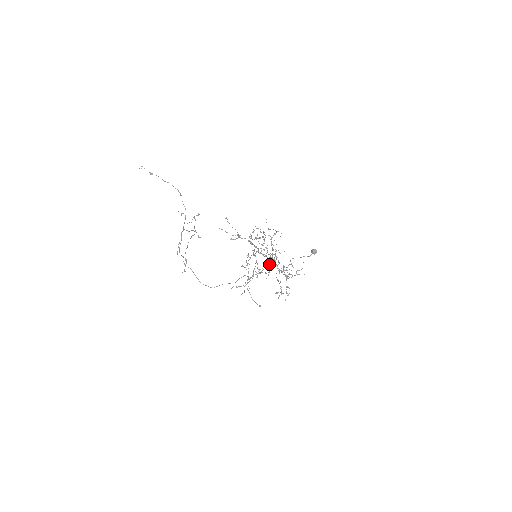
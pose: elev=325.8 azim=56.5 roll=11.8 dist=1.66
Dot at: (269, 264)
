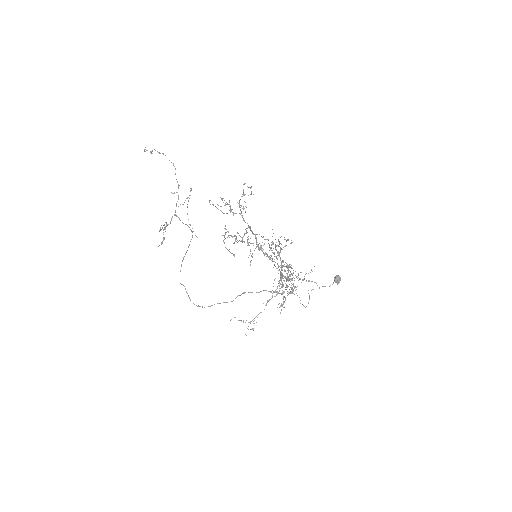
Dot at: (279, 290)
